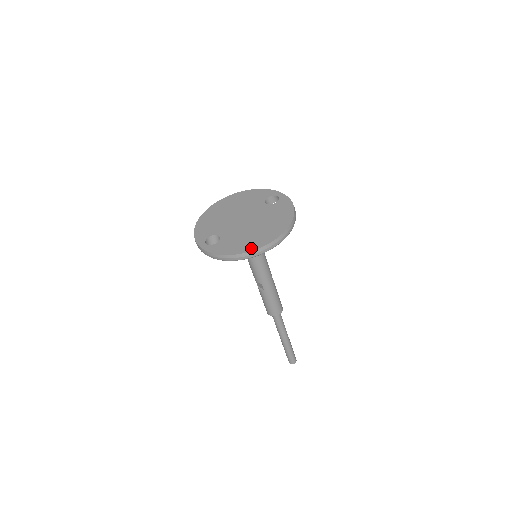
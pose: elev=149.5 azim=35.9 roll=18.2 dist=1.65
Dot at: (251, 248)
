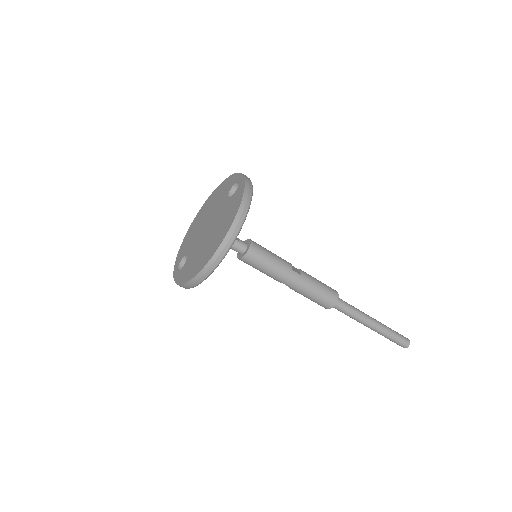
Dot at: (196, 272)
